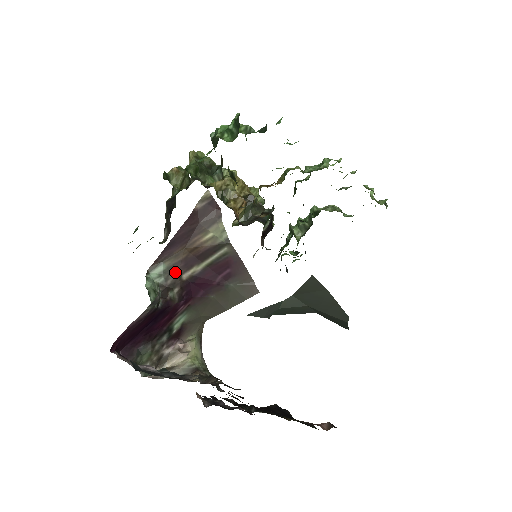
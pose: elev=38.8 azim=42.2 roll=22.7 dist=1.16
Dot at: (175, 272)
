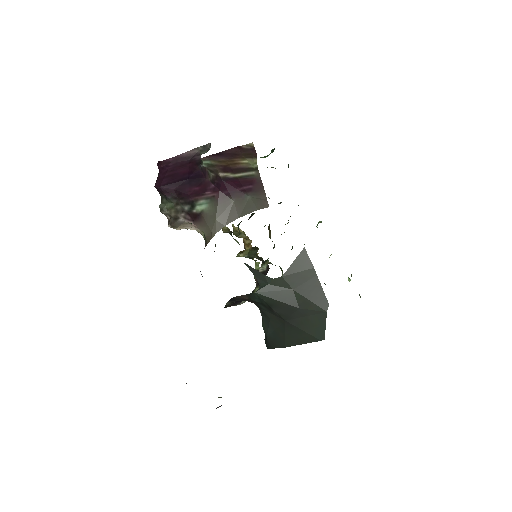
Dot at: (215, 169)
